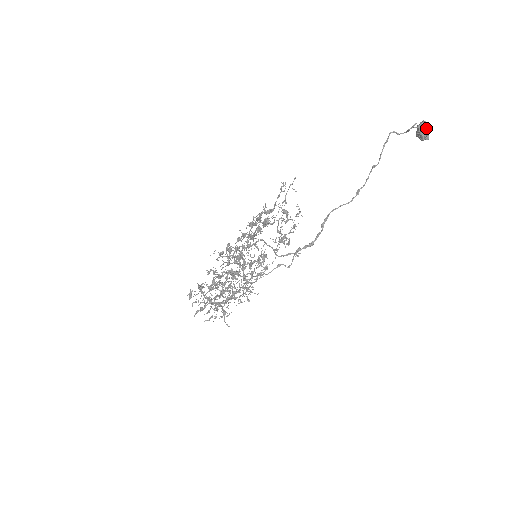
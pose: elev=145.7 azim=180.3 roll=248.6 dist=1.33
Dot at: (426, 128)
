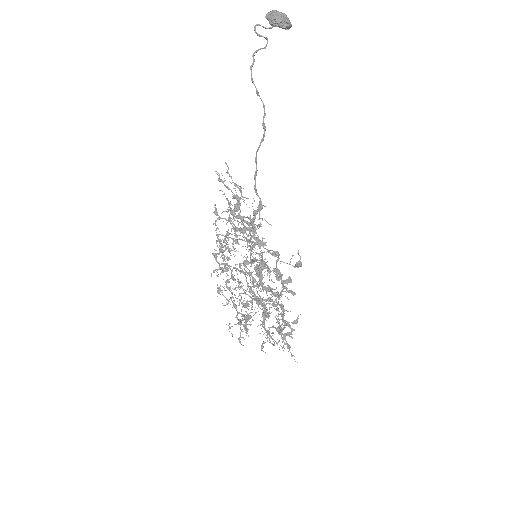
Dot at: (268, 17)
